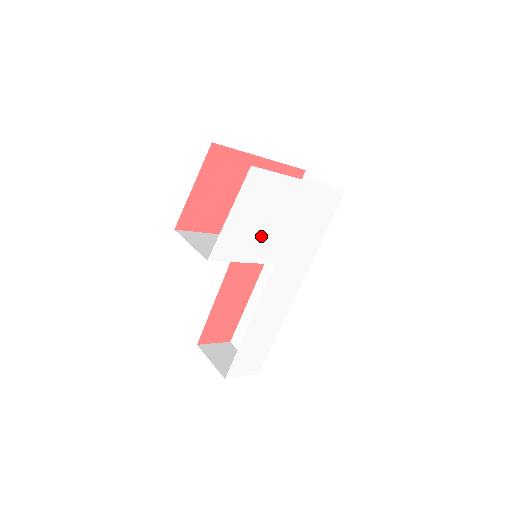
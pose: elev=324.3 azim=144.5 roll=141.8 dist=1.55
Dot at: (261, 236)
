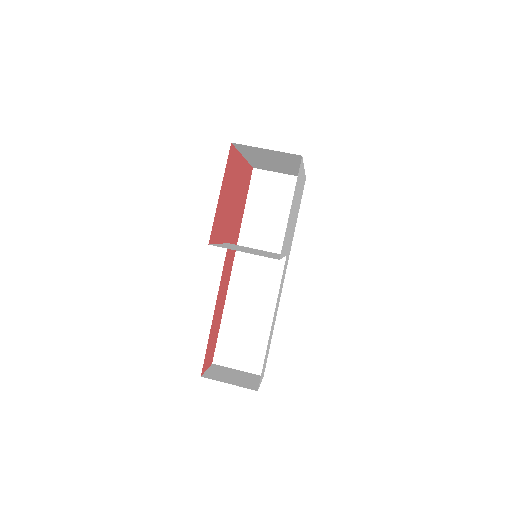
Dot at: (290, 228)
